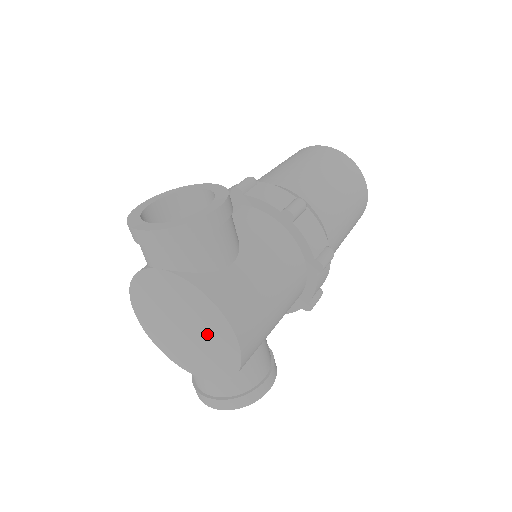
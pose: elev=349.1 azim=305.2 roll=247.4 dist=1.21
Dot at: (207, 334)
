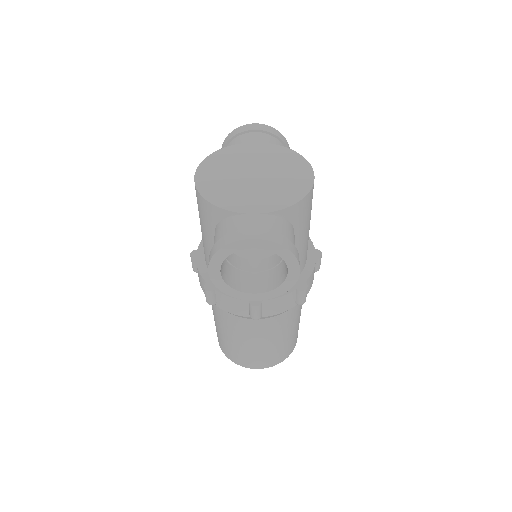
Dot at: (282, 174)
